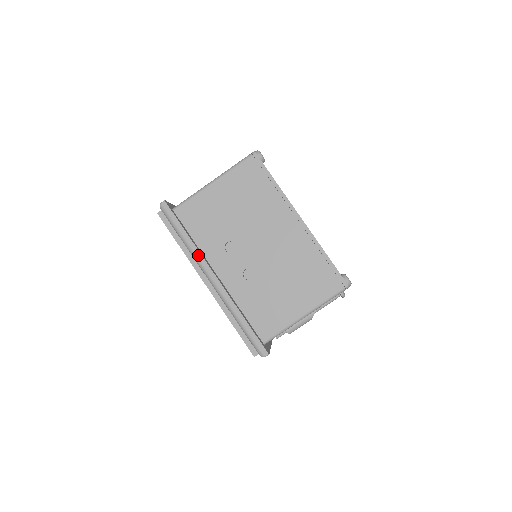
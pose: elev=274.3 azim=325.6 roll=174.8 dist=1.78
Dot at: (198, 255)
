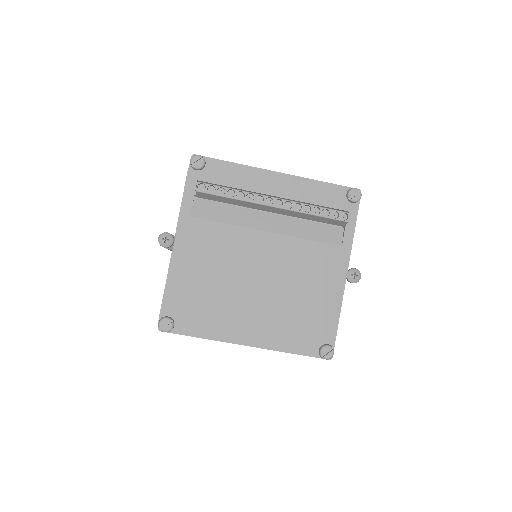
Dot at: occluded
